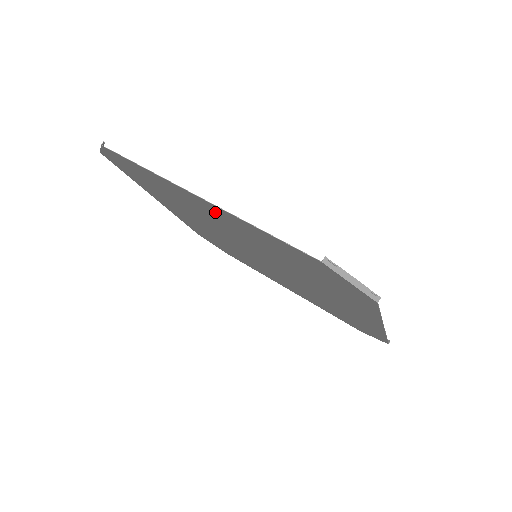
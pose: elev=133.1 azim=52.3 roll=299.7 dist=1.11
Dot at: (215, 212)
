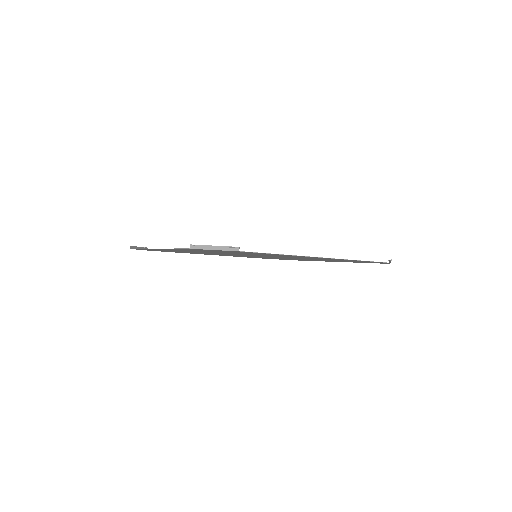
Dot at: occluded
